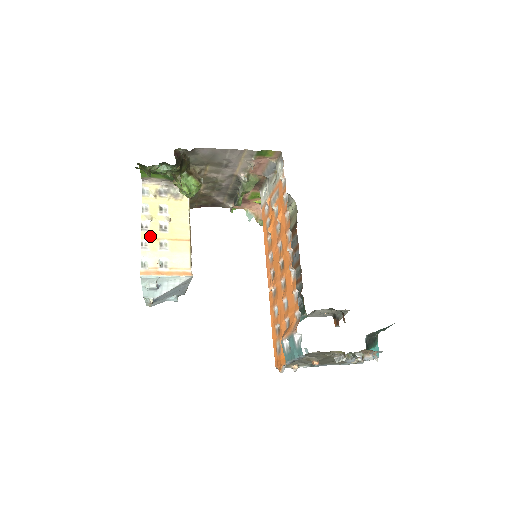
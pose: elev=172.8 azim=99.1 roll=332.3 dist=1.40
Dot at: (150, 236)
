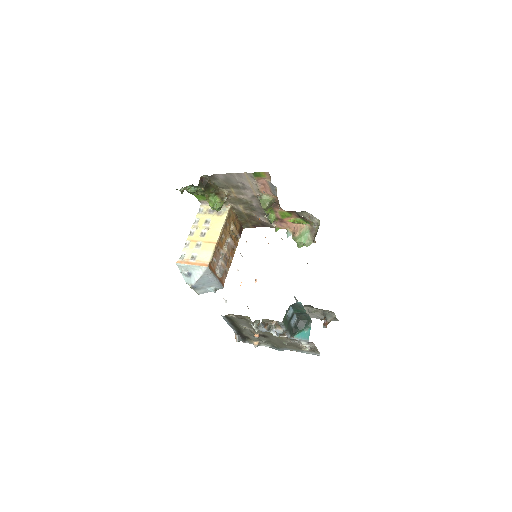
Dot at: (192, 239)
